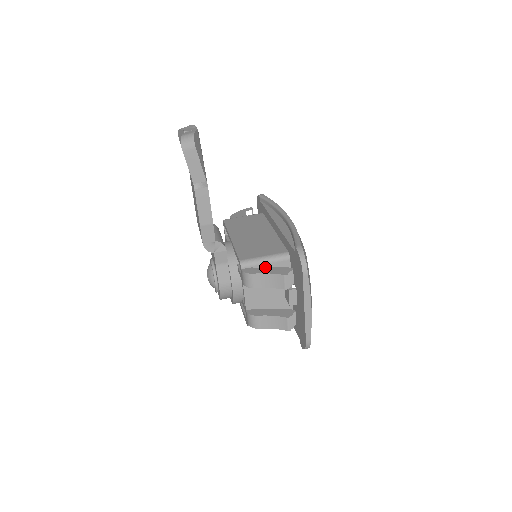
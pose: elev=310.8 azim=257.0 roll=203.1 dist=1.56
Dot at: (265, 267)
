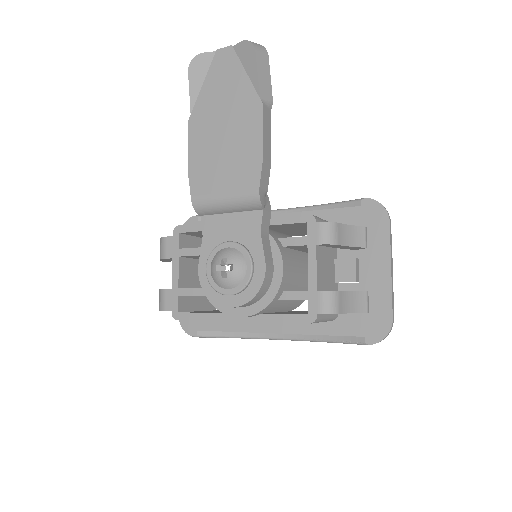
Dot at: occluded
